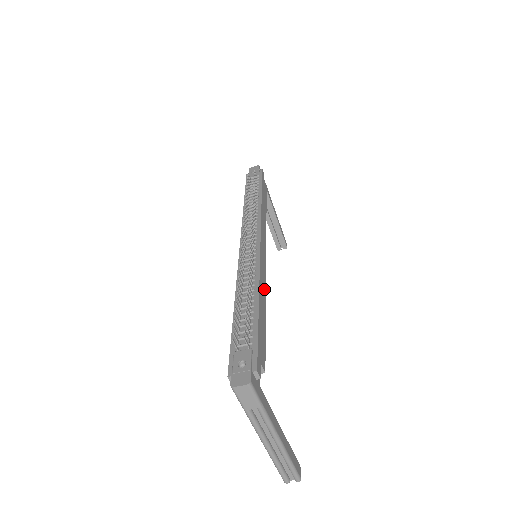
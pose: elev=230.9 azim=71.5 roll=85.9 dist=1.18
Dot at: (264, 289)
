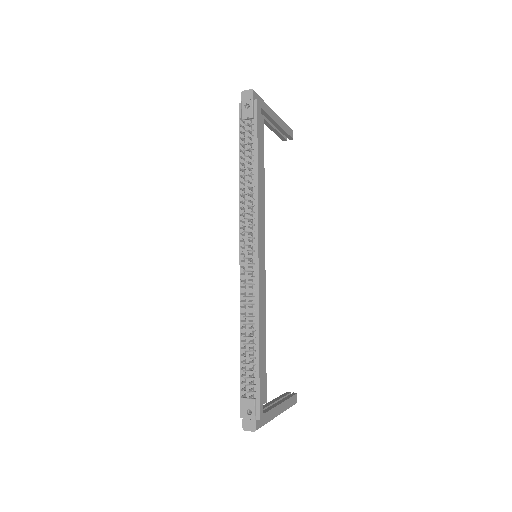
Dot at: (264, 314)
